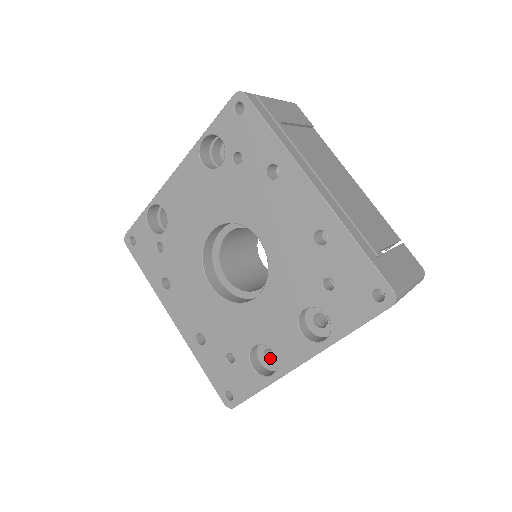
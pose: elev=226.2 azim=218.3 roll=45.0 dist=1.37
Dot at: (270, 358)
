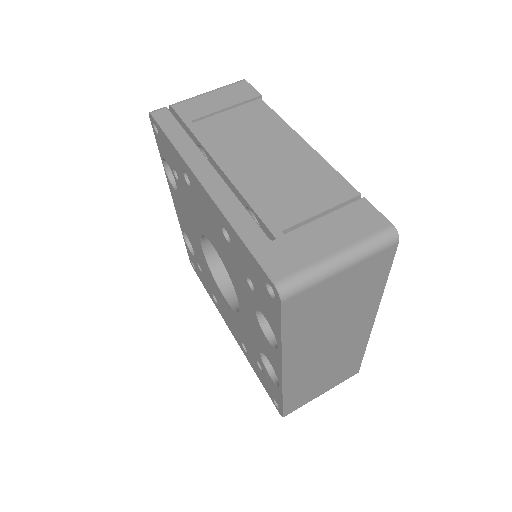
Dot at: occluded
